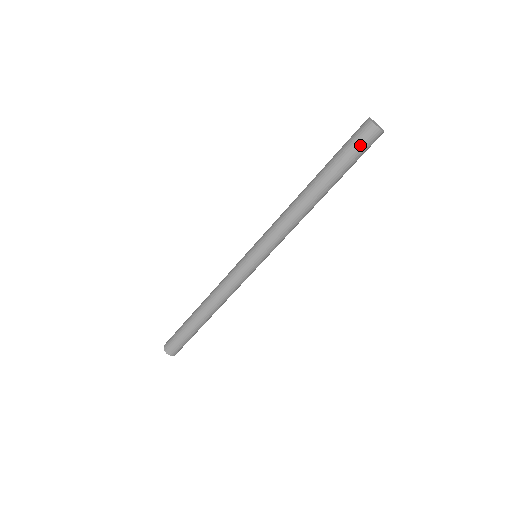
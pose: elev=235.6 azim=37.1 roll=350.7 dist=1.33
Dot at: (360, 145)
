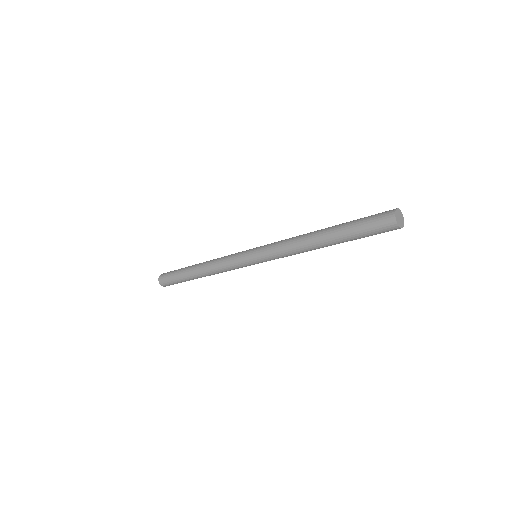
Dot at: (376, 228)
